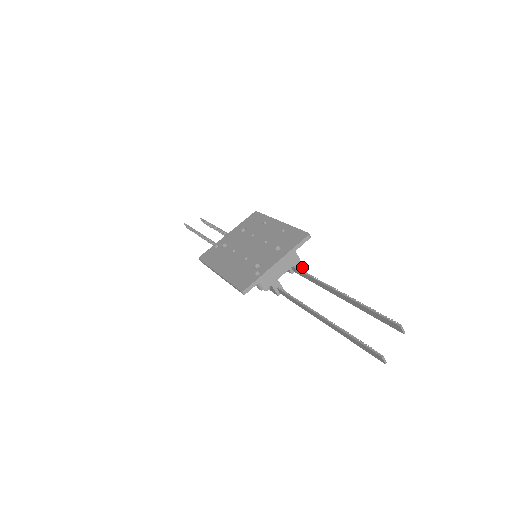
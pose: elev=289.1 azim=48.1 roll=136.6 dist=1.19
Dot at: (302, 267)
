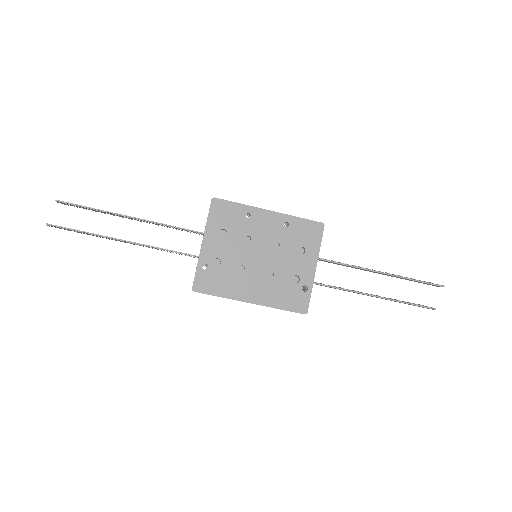
Dot at: occluded
